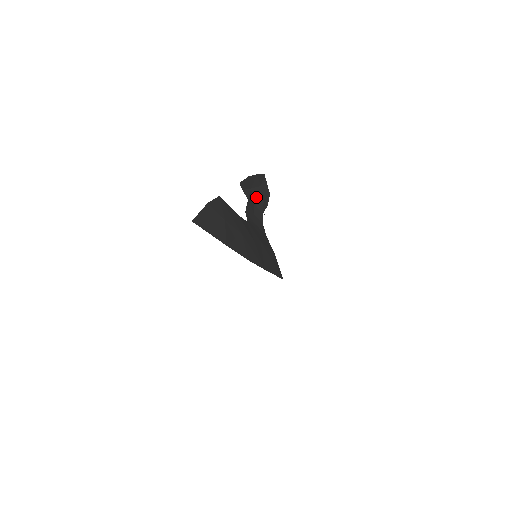
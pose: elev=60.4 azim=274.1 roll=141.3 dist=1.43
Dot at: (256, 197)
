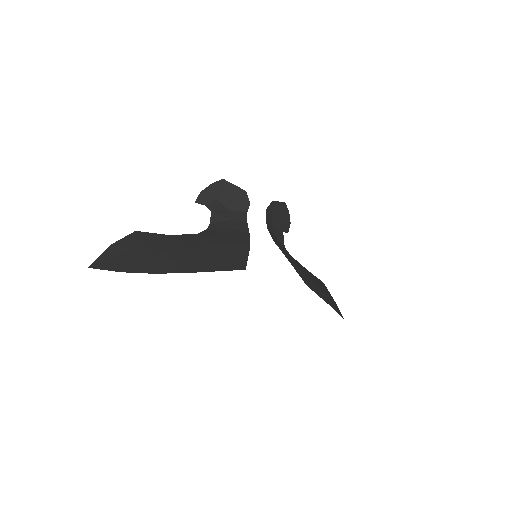
Dot at: (228, 203)
